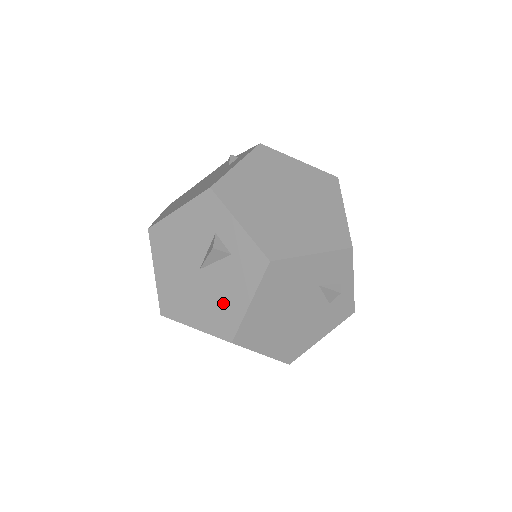
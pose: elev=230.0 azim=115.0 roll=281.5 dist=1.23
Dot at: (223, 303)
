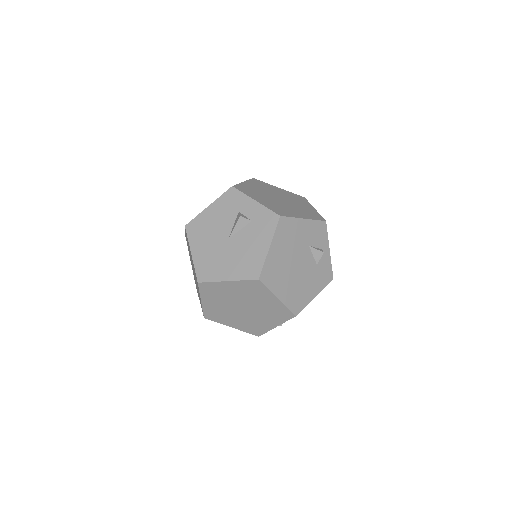
Dot at: (249, 254)
